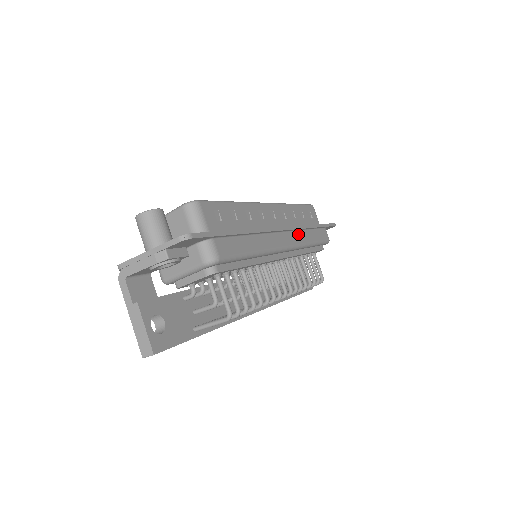
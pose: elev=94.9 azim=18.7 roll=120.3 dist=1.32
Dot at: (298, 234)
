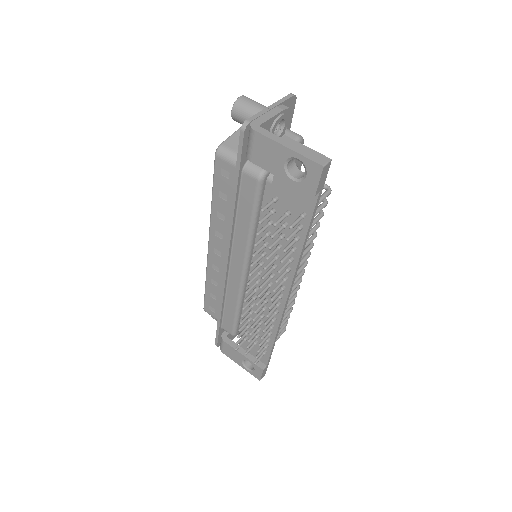
Dot at: occluded
